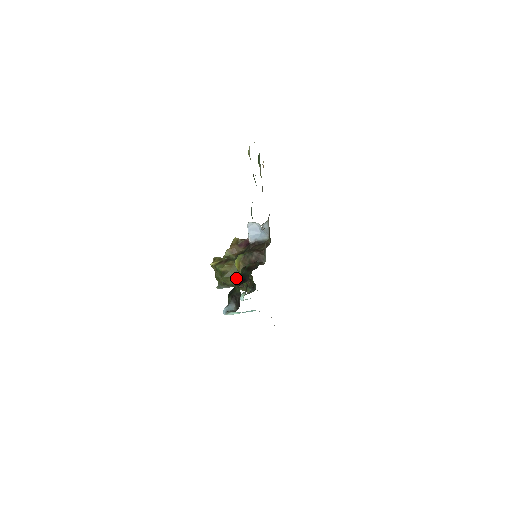
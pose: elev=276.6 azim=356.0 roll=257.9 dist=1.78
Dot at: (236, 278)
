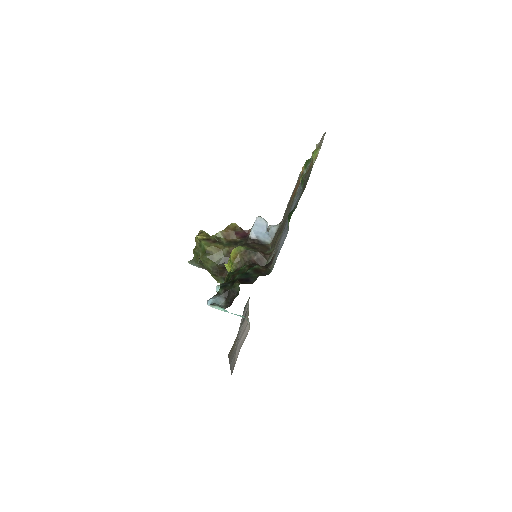
Dot at: (218, 264)
